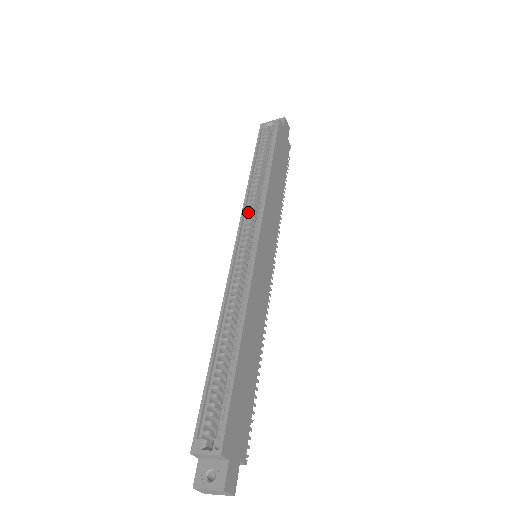
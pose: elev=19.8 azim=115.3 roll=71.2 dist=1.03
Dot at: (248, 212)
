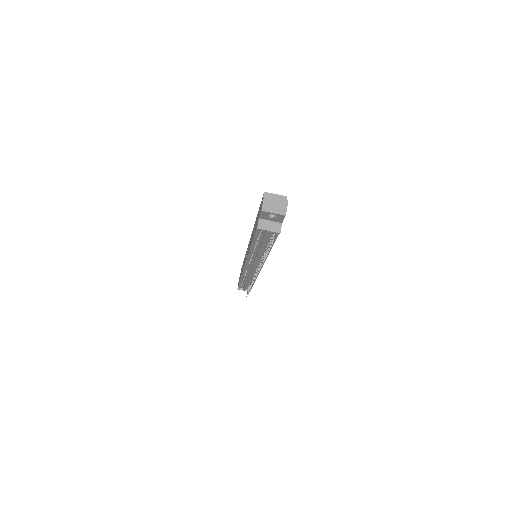
Dot at: occluded
